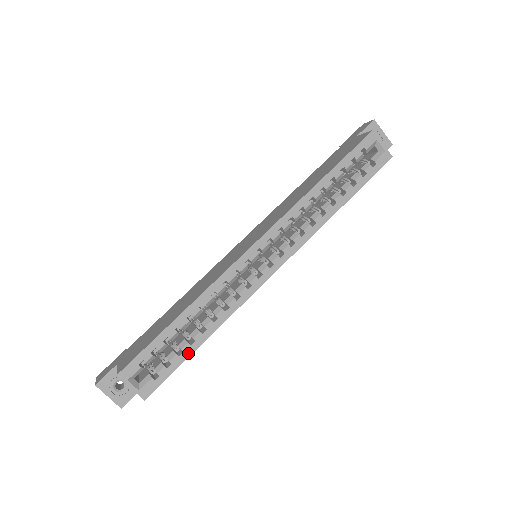
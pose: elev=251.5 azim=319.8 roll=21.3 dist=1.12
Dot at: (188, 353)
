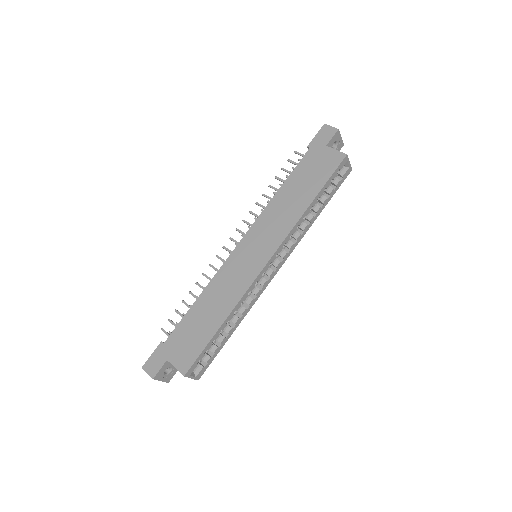
Dot at: (224, 343)
